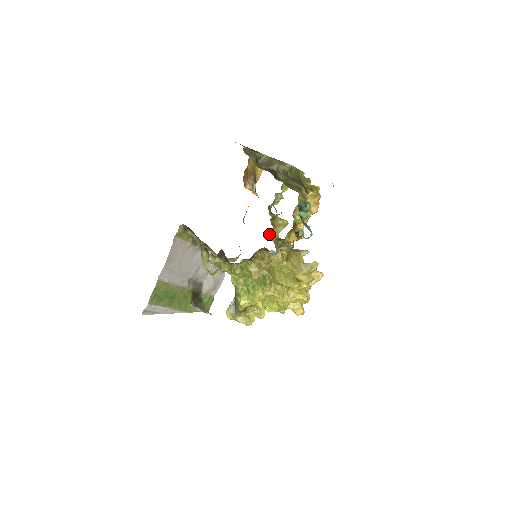
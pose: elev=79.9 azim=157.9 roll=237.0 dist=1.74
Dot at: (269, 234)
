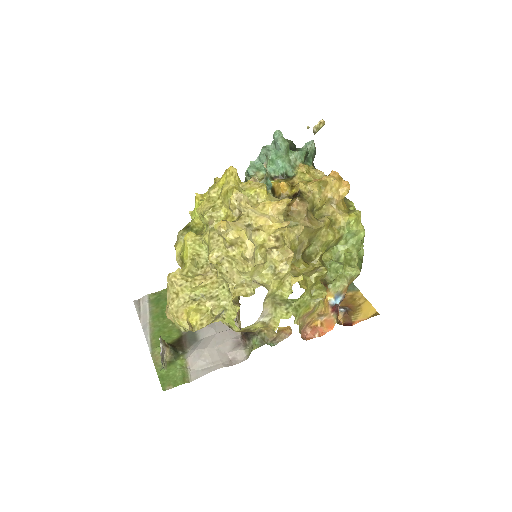
Dot at: occluded
